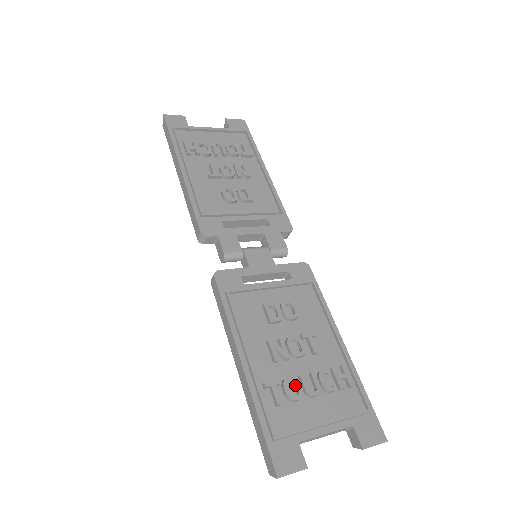
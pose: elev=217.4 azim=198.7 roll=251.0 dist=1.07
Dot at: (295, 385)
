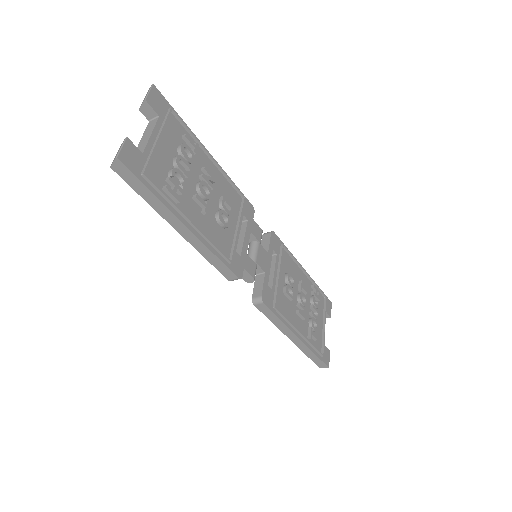
Dot at: (313, 321)
